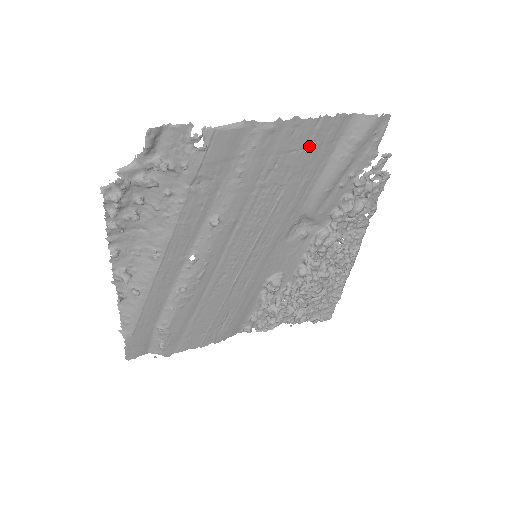
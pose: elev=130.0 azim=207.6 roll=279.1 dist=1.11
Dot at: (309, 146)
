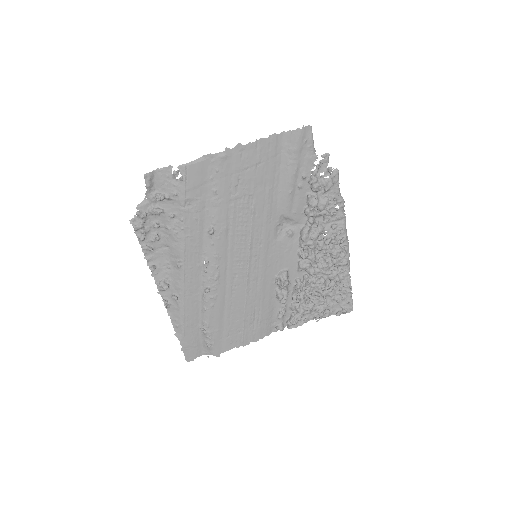
Dot at: (258, 162)
